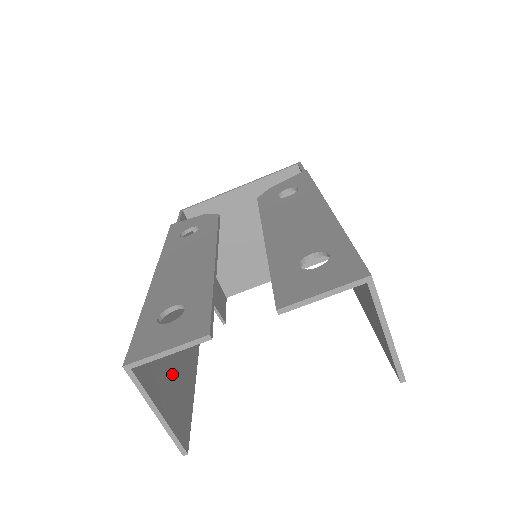
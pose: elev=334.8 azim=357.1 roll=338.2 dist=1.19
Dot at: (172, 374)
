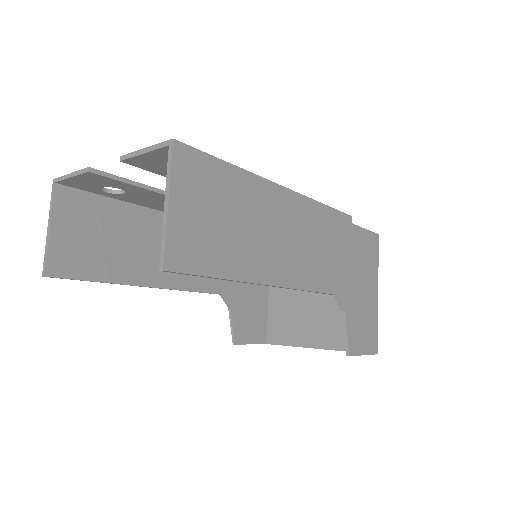
Dot at: (96, 242)
